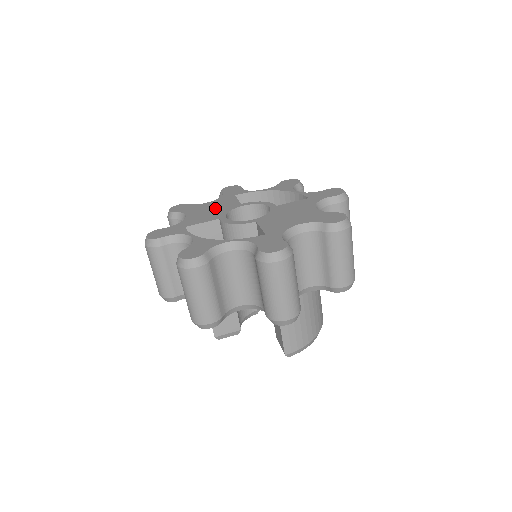
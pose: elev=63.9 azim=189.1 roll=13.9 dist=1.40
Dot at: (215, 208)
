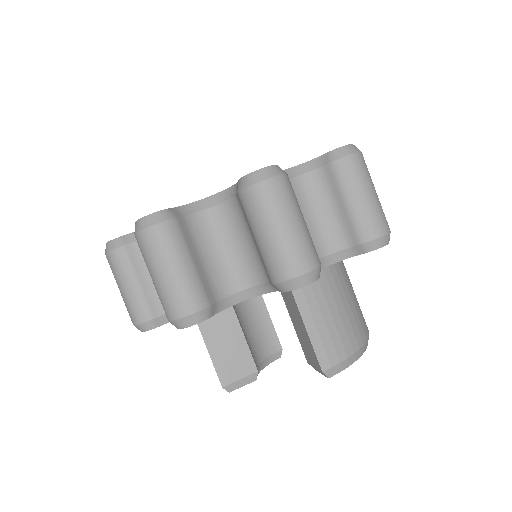
Dot at: occluded
